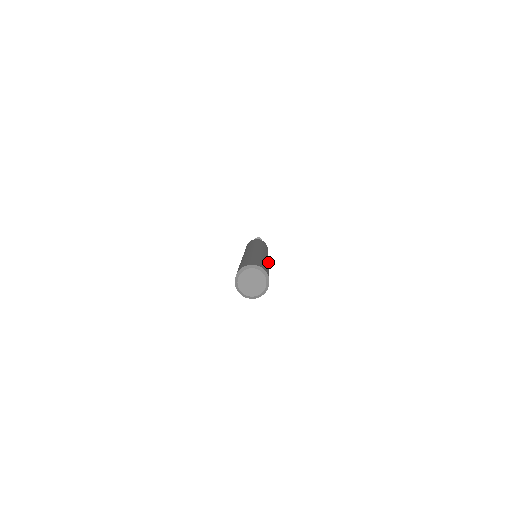
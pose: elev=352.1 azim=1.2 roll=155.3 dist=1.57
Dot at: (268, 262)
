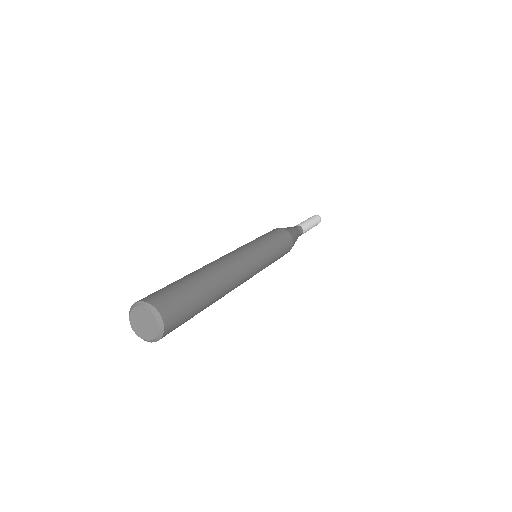
Dot at: occluded
